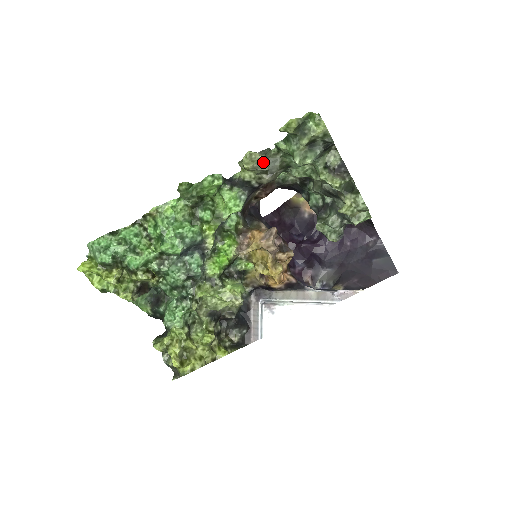
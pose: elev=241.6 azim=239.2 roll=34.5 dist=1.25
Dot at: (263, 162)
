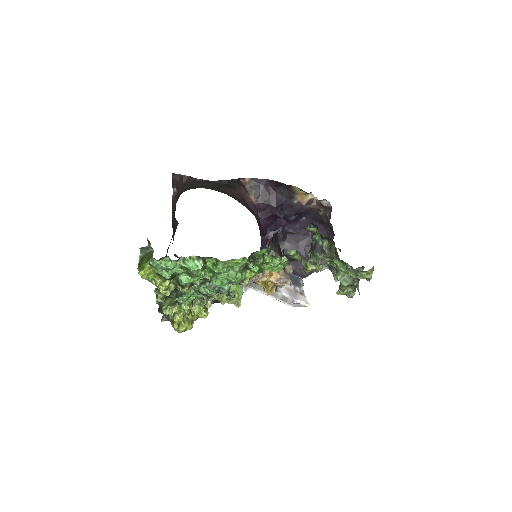
Dot at: occluded
